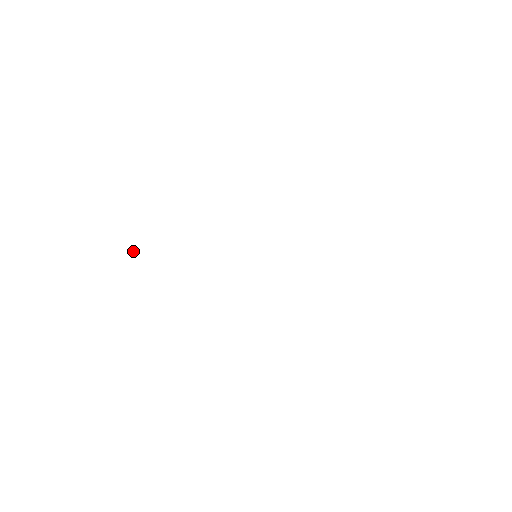
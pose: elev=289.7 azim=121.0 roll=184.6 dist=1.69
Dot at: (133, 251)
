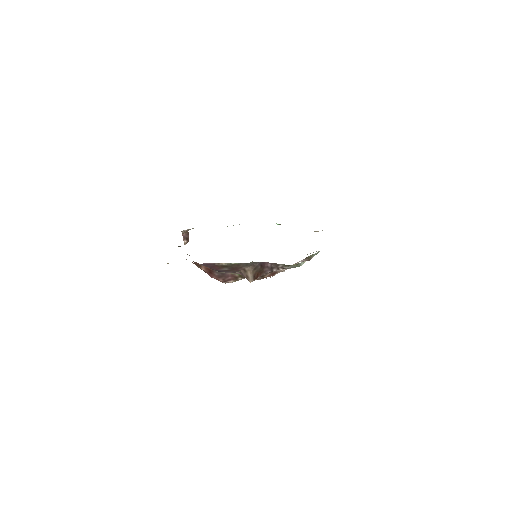
Dot at: (187, 232)
